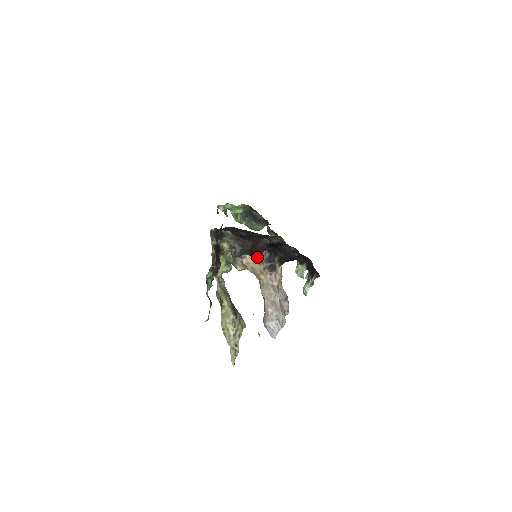
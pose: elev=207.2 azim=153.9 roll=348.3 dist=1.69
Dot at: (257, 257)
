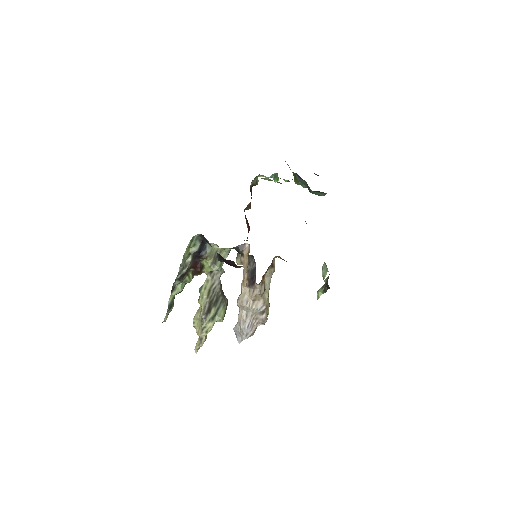
Dot at: (248, 262)
